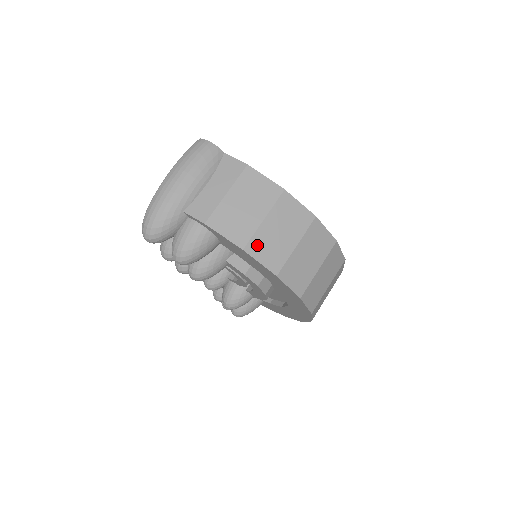
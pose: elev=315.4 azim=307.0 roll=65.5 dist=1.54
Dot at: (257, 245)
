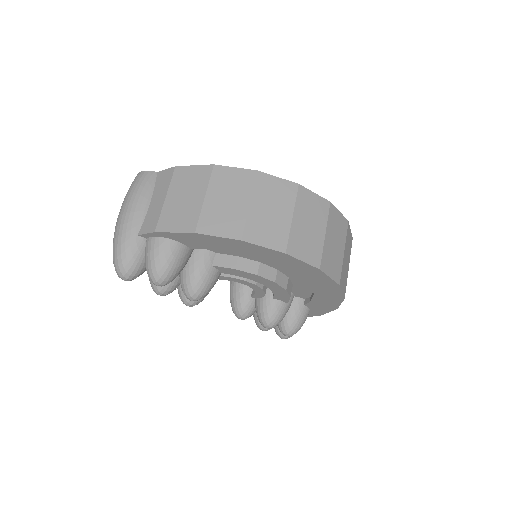
Dot at: (208, 222)
